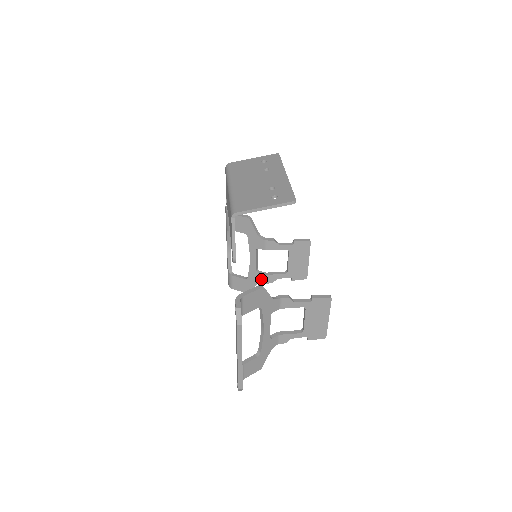
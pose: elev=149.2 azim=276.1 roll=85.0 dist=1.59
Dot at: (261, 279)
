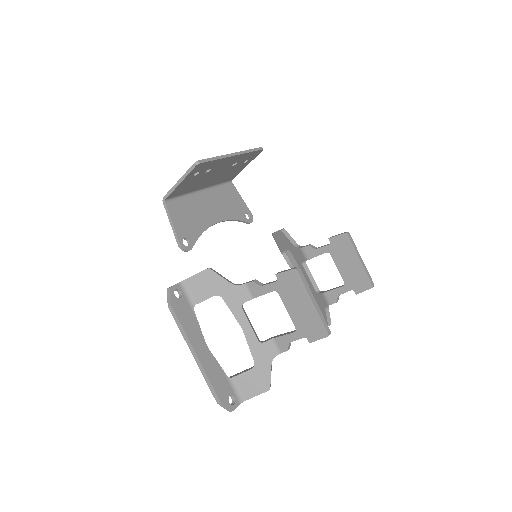
Dot at: (324, 301)
